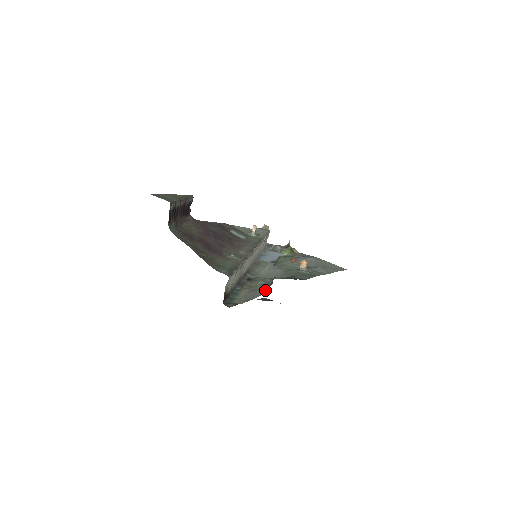
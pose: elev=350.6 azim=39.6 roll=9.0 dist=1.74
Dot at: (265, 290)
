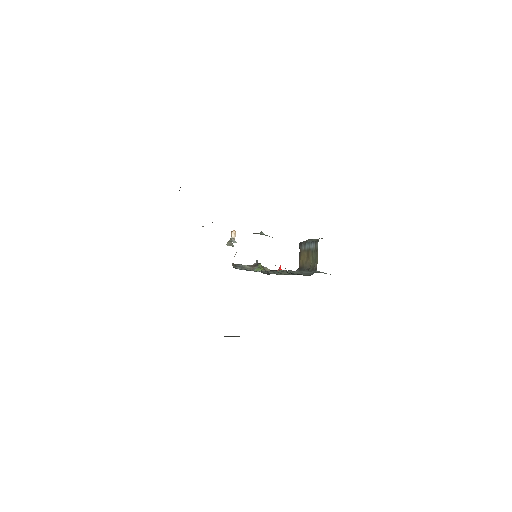
Dot at: (310, 271)
